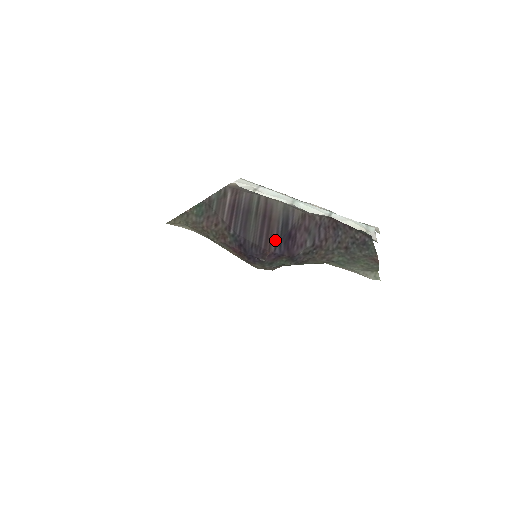
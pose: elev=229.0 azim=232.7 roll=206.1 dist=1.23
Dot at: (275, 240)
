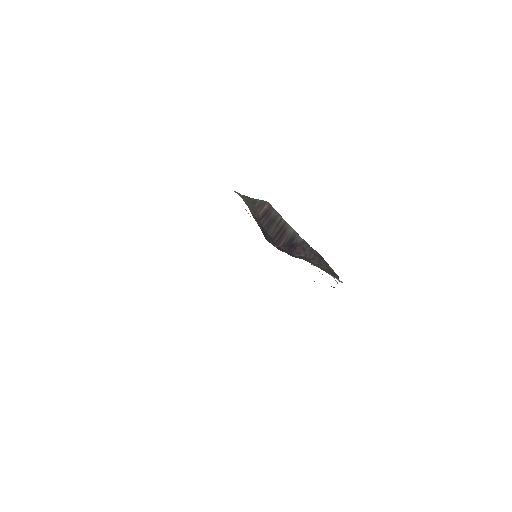
Dot at: (283, 243)
